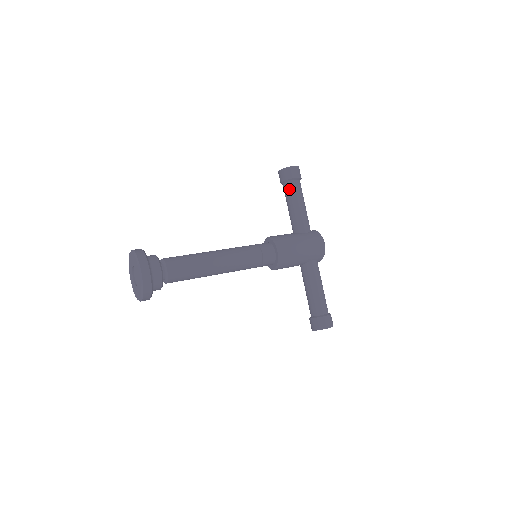
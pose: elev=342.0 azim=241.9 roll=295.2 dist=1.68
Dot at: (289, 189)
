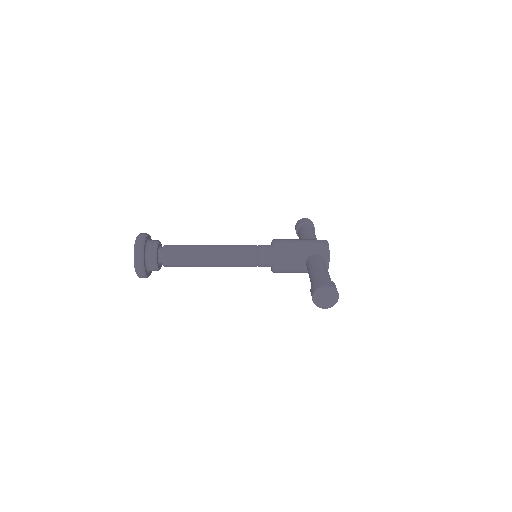
Dot at: (300, 230)
